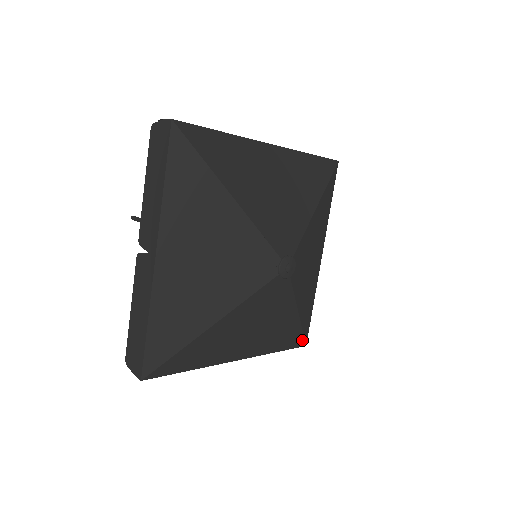
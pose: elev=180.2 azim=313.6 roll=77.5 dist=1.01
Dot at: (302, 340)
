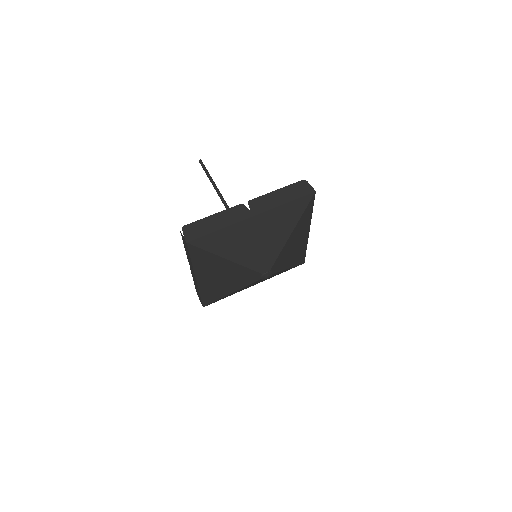
Dot at: (209, 303)
